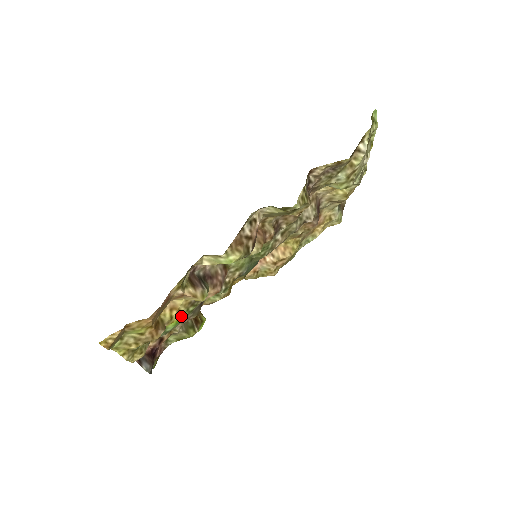
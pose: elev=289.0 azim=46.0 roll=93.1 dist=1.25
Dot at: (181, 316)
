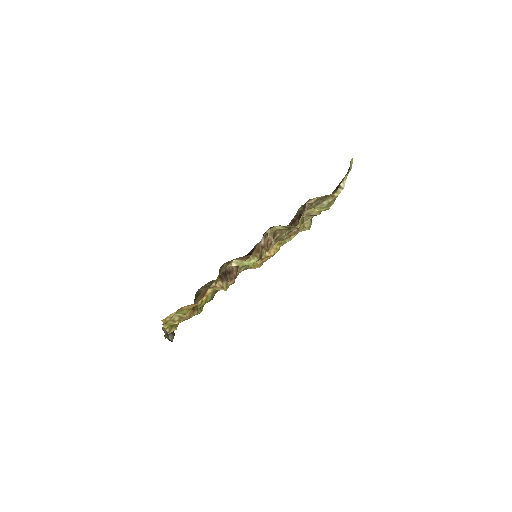
Dot at: occluded
